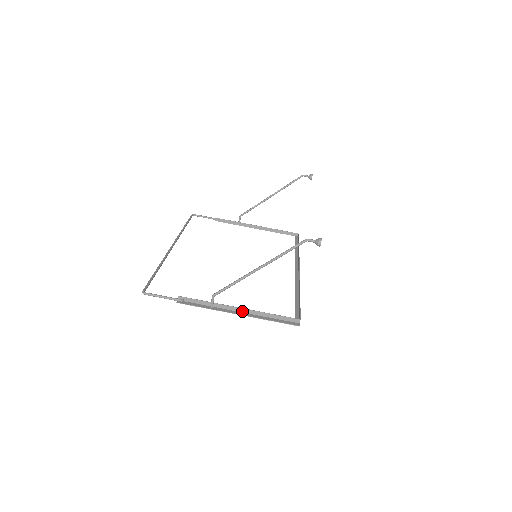
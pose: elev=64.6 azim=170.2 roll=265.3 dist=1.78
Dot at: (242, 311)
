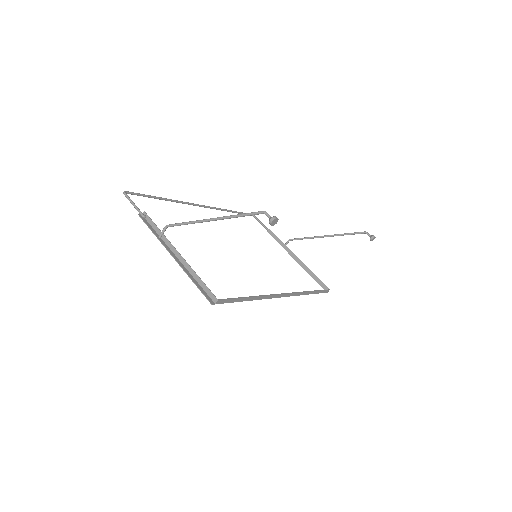
Dot at: (179, 258)
